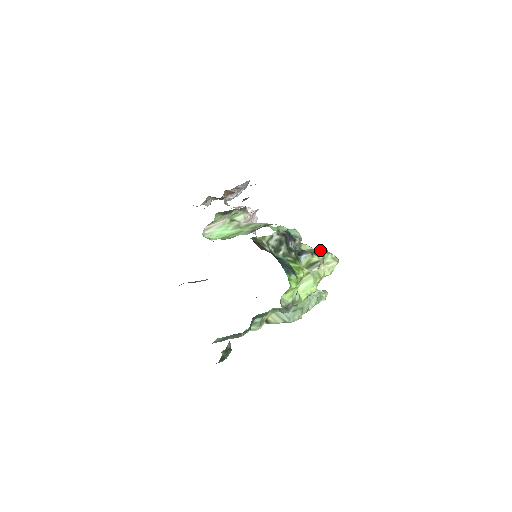
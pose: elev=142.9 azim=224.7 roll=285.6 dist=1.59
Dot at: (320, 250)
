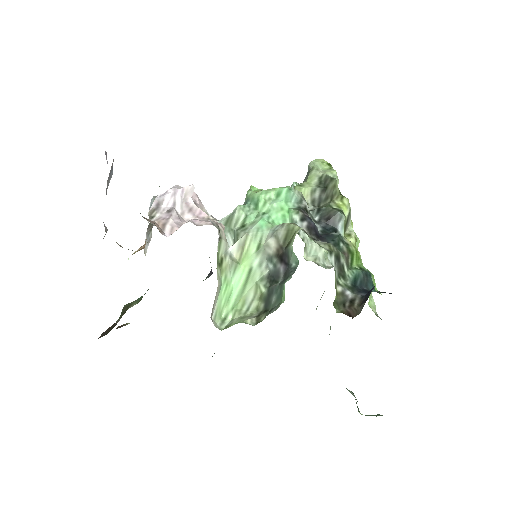
Dot at: (316, 178)
